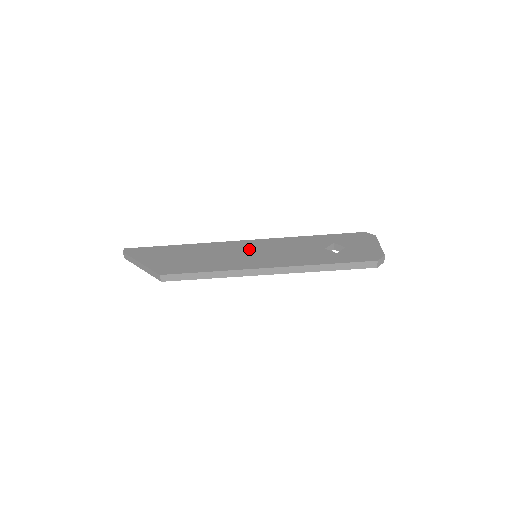
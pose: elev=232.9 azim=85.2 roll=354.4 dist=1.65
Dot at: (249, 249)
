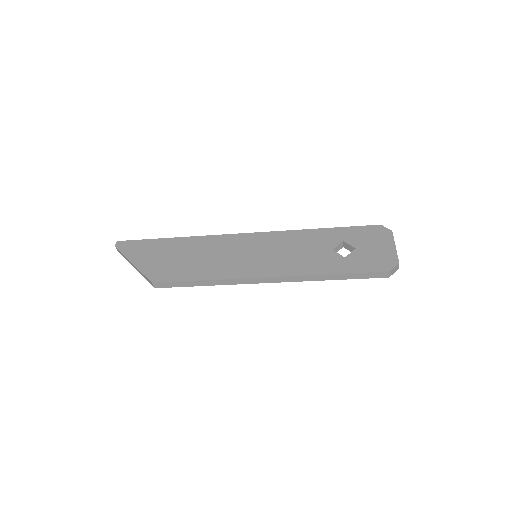
Dot at: (248, 247)
